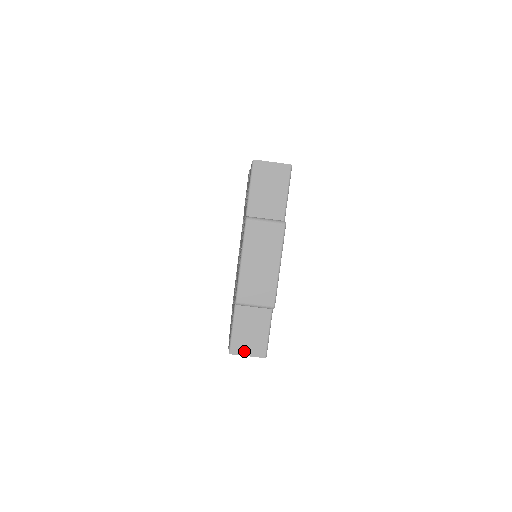
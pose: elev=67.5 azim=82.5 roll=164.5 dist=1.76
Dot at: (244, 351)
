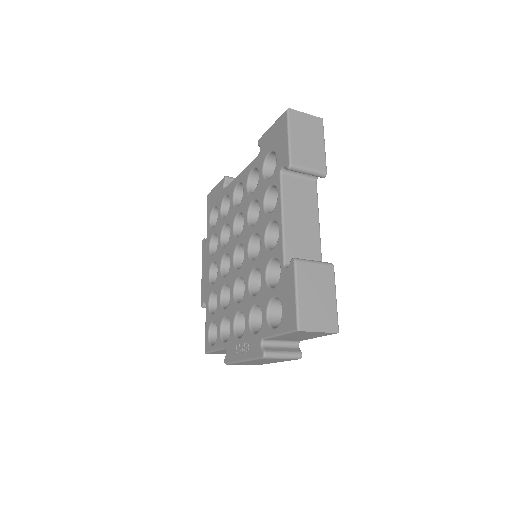
Dot at: occluded
